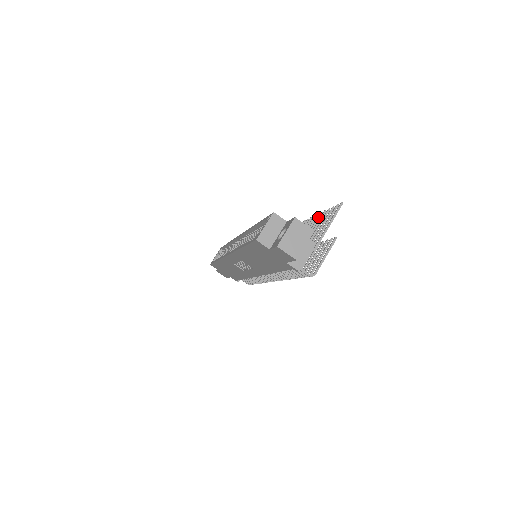
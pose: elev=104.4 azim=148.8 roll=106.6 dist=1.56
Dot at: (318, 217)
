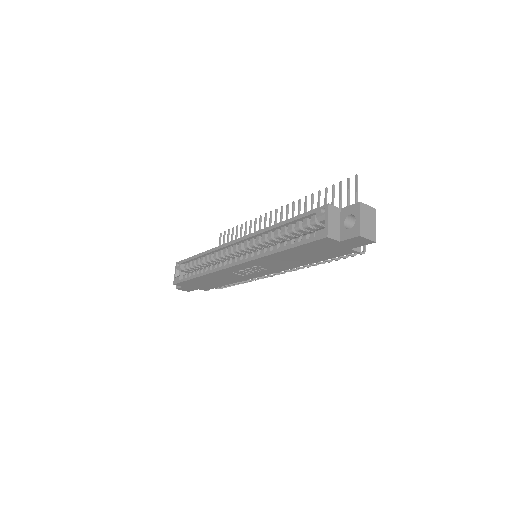
Dot at: (319, 196)
